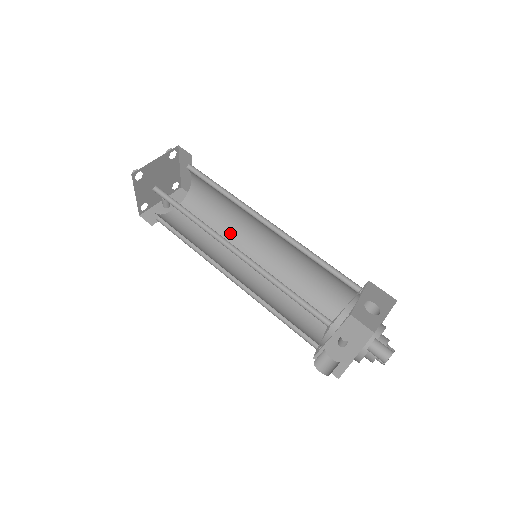
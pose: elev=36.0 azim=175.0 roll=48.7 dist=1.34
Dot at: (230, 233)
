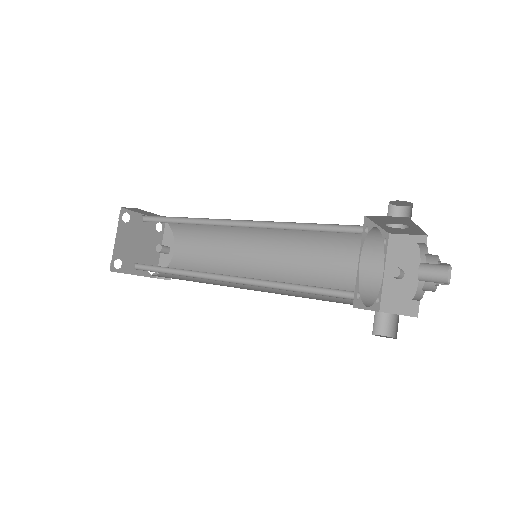
Dot at: (228, 238)
